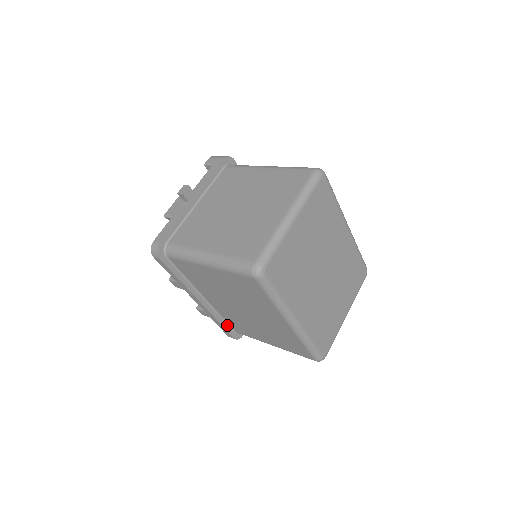
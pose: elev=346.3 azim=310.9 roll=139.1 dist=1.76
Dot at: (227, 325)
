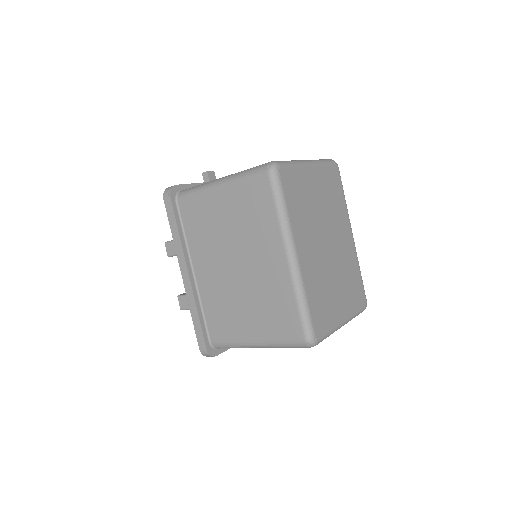
Dot at: (204, 326)
